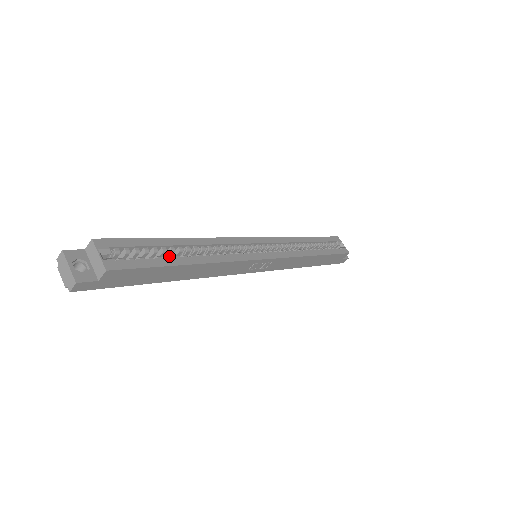
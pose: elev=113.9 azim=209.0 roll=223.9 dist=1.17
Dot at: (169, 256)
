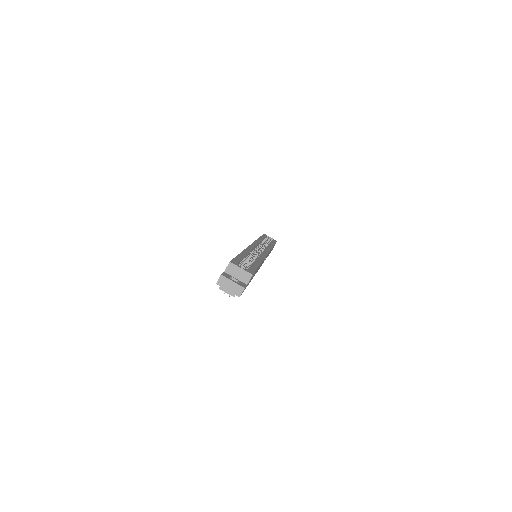
Dot at: (251, 262)
